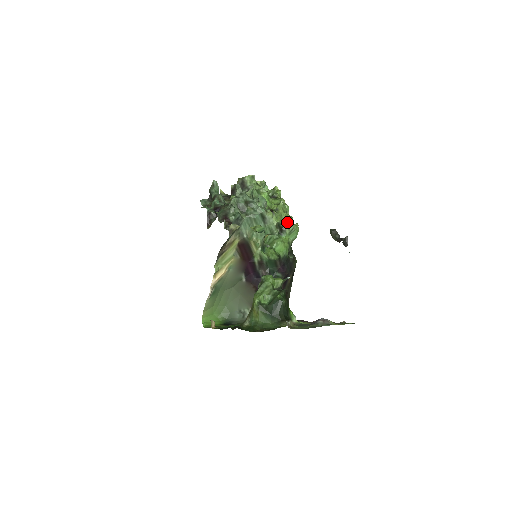
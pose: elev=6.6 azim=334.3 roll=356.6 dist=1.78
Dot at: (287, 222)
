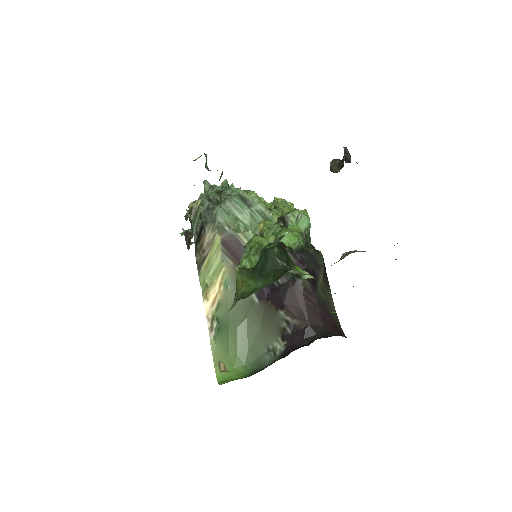
Dot at: (290, 211)
